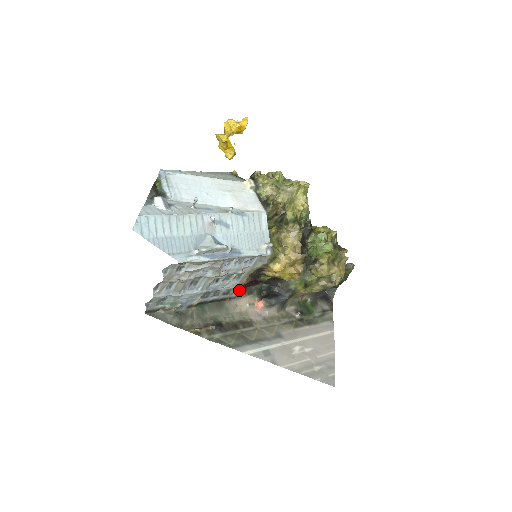
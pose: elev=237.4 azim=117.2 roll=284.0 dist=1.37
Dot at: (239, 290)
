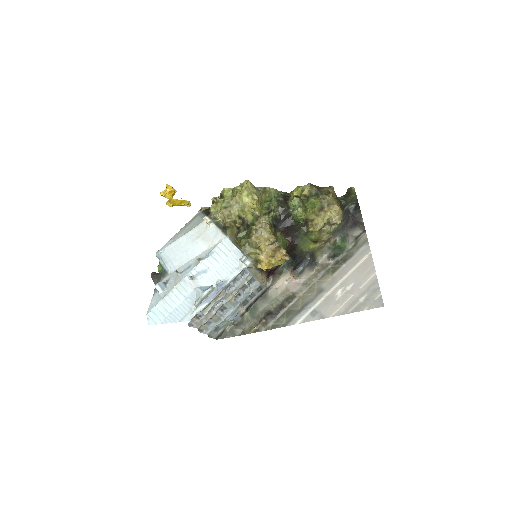
Dot at: (270, 278)
